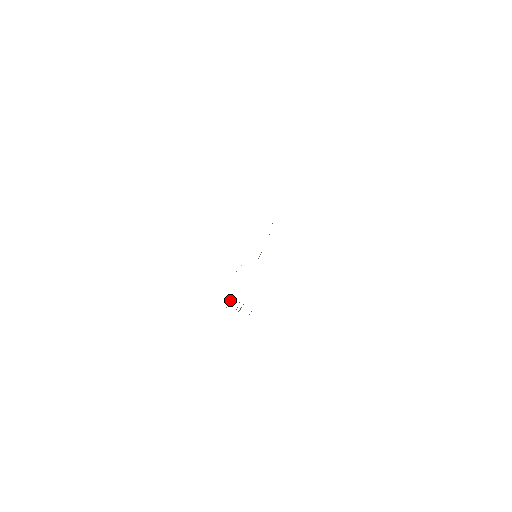
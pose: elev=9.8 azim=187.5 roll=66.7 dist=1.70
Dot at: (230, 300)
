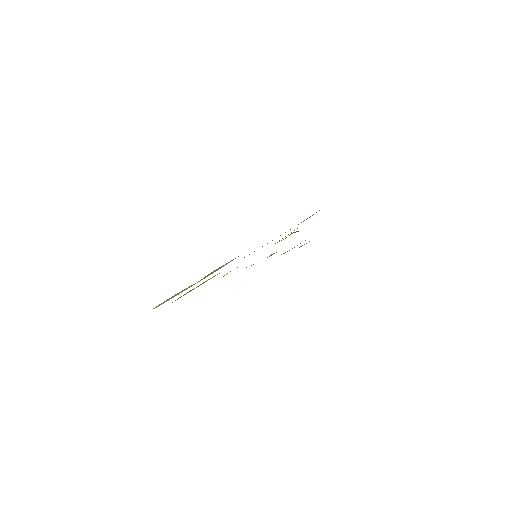
Dot at: occluded
